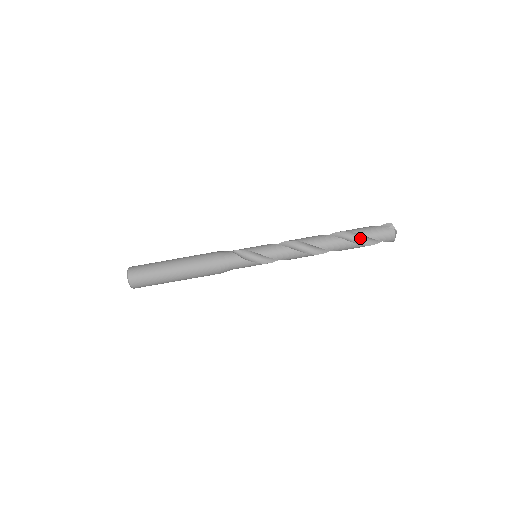
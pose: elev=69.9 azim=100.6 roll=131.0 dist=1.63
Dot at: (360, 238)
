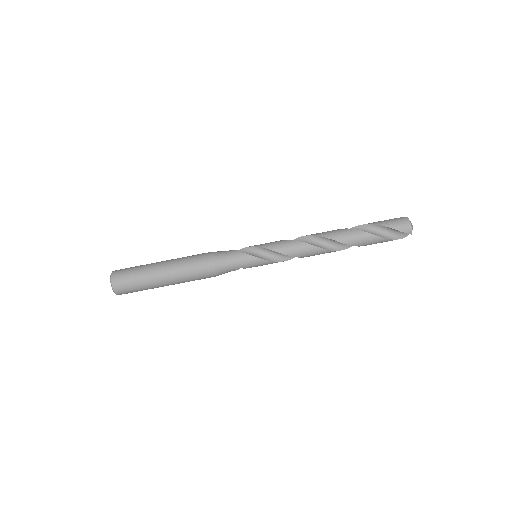
Dot at: (371, 230)
